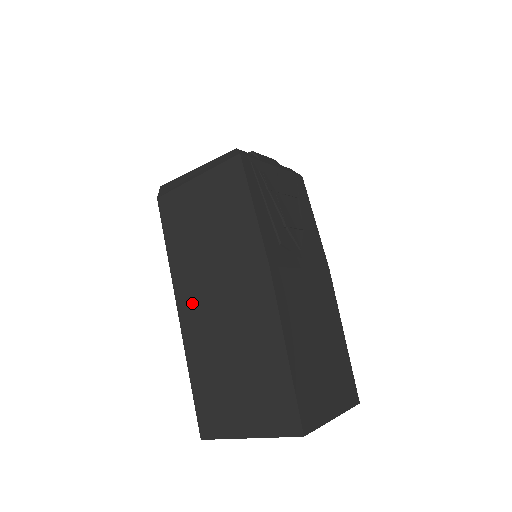
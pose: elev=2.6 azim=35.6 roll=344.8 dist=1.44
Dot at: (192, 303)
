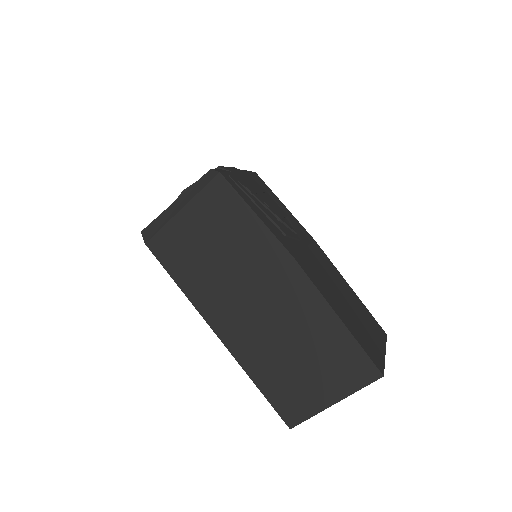
Dot at: (228, 320)
